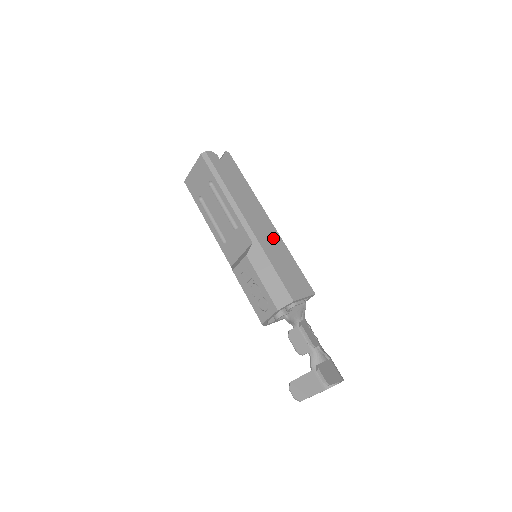
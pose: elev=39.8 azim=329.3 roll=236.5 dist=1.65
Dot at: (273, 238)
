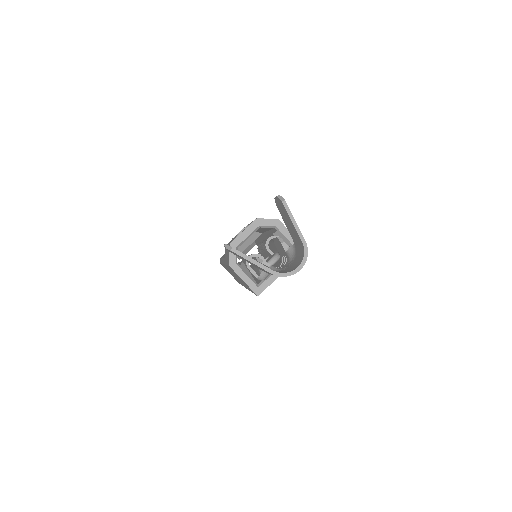
Dot at: occluded
